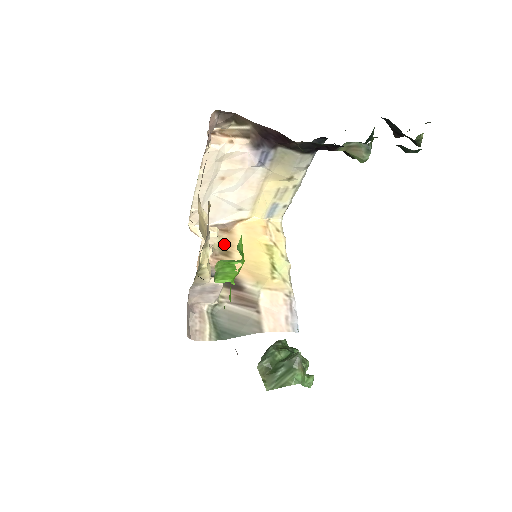
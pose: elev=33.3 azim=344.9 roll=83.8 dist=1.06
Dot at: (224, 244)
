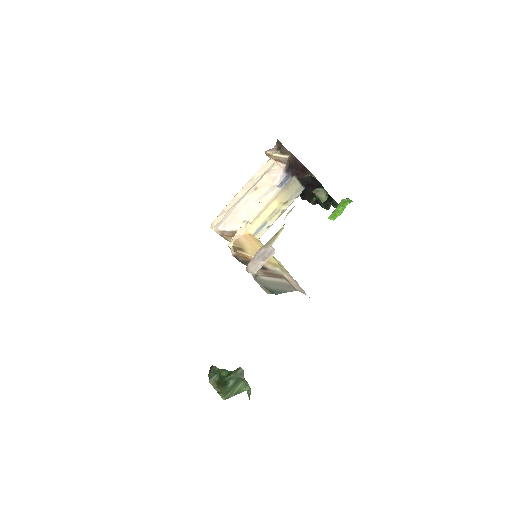
Dot at: (235, 244)
